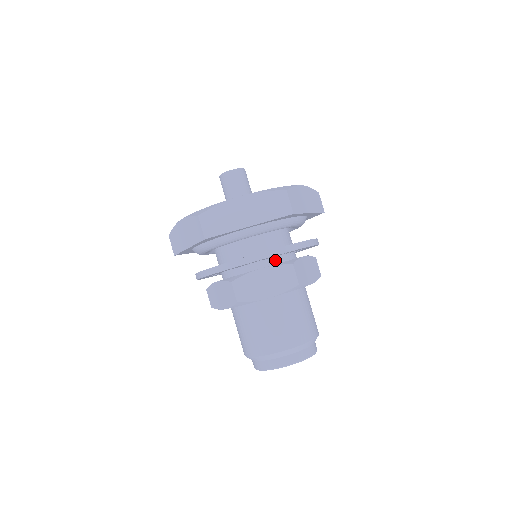
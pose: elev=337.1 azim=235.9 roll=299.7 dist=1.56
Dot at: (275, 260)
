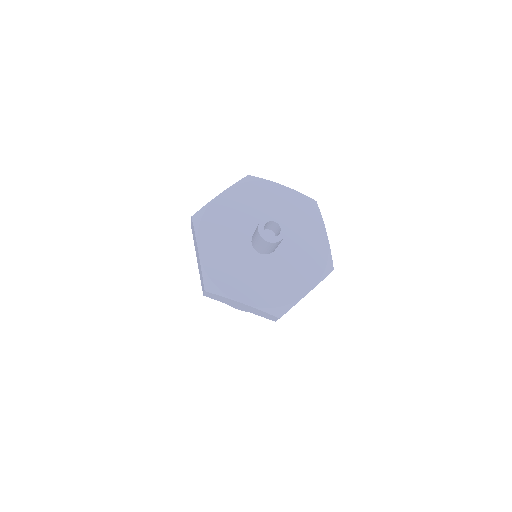
Dot at: occluded
